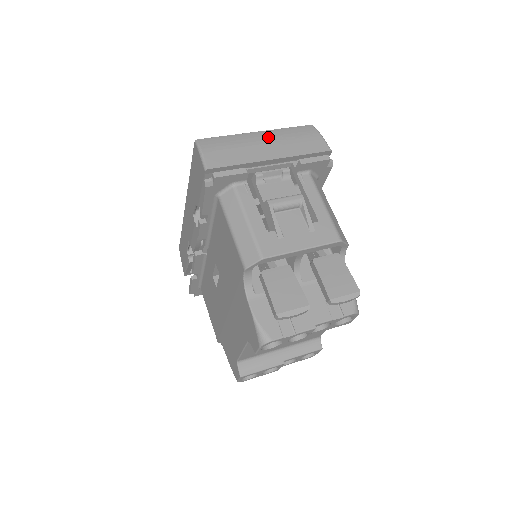
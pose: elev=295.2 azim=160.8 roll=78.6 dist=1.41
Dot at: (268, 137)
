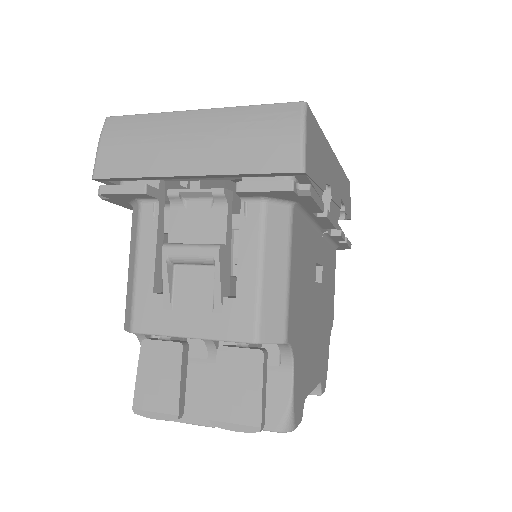
Dot at: (206, 126)
